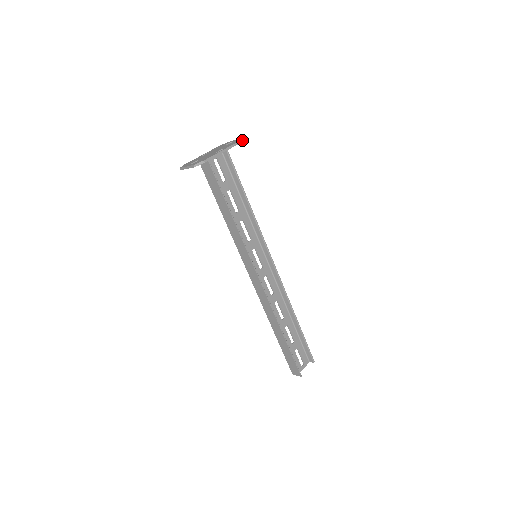
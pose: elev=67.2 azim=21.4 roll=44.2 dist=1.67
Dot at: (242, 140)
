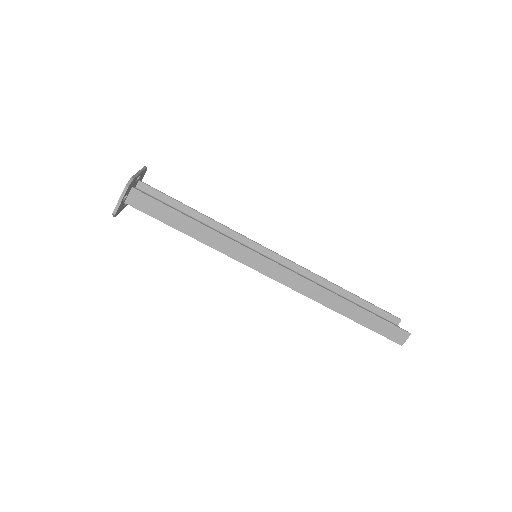
Dot at: occluded
